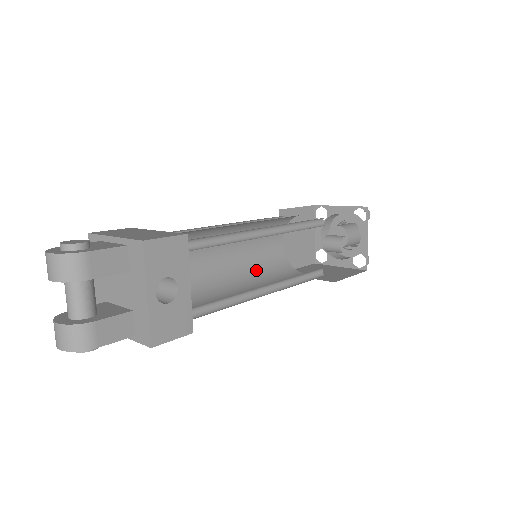
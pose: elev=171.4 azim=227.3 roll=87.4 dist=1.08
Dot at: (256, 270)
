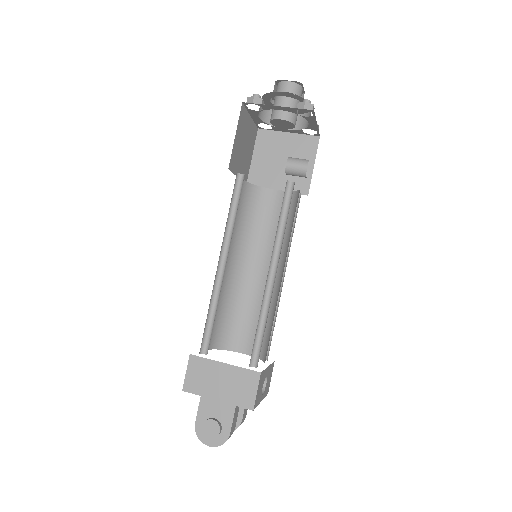
Dot at: (244, 231)
